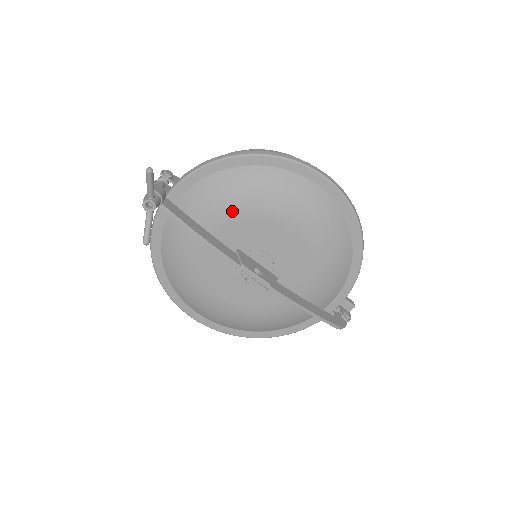
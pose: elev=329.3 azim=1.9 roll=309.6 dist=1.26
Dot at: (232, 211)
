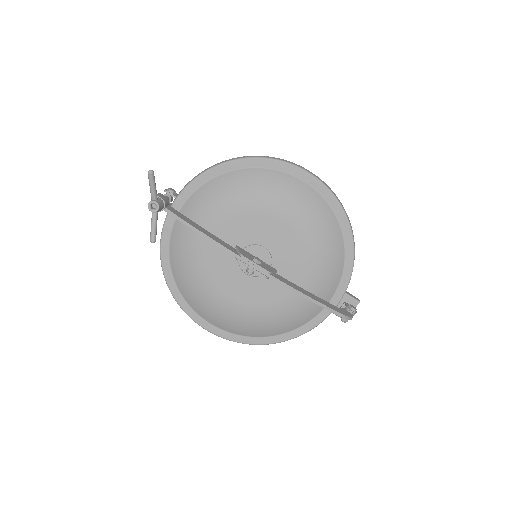
Dot at: (227, 209)
